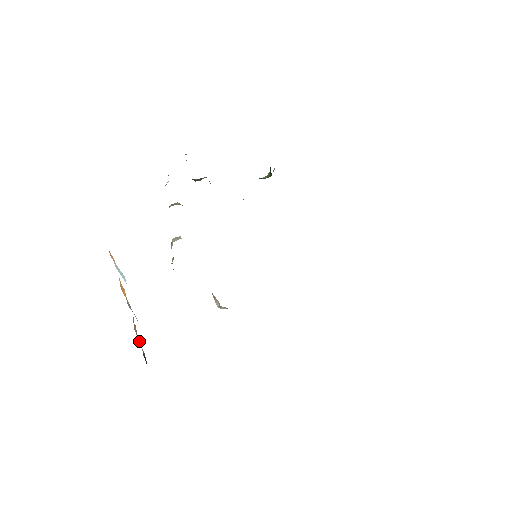
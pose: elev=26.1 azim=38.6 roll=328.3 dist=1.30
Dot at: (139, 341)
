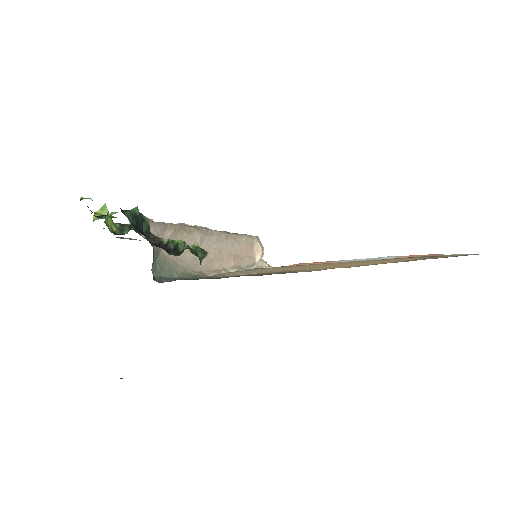
Dot at: occluded
